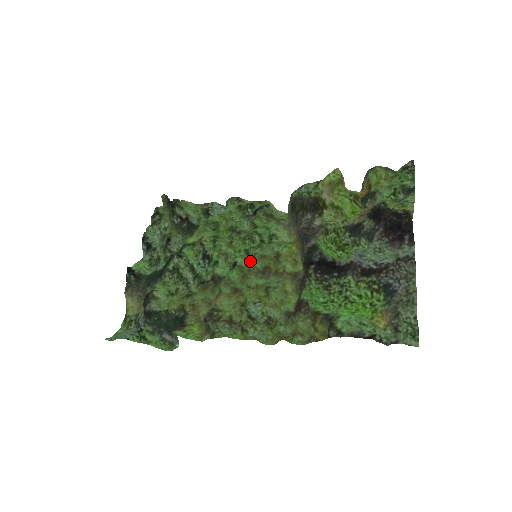
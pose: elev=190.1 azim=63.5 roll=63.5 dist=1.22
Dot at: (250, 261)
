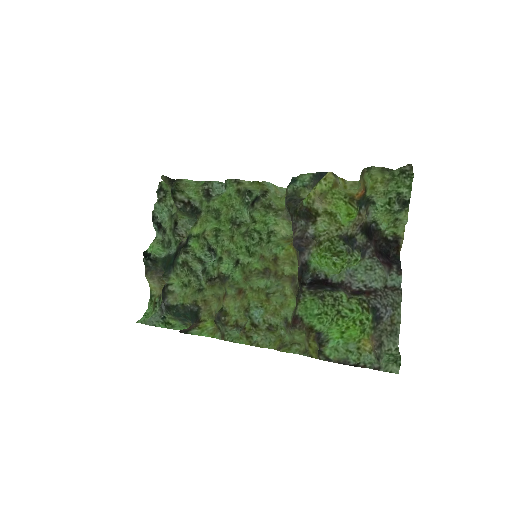
Dot at: (251, 259)
